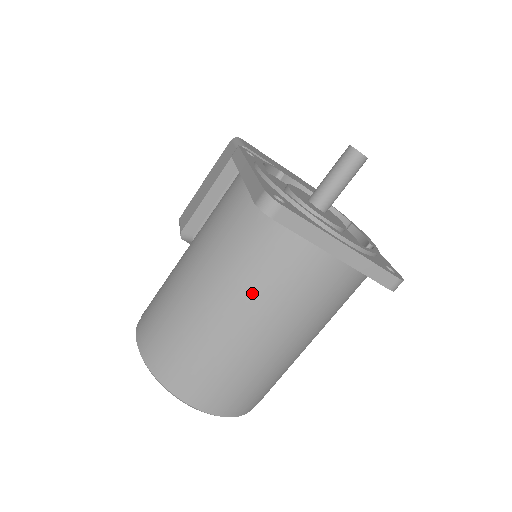
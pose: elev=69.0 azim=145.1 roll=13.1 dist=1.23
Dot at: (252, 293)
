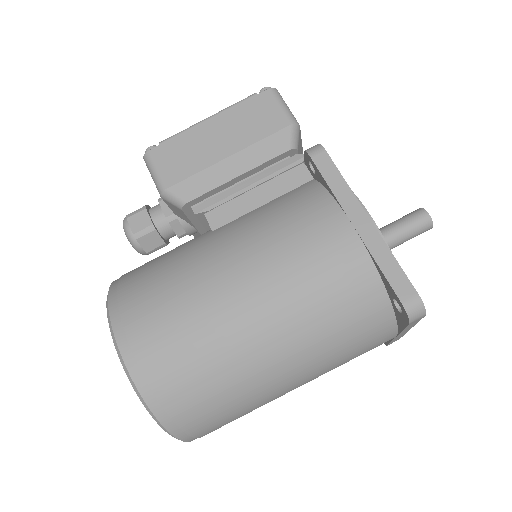
Dot at: (321, 359)
